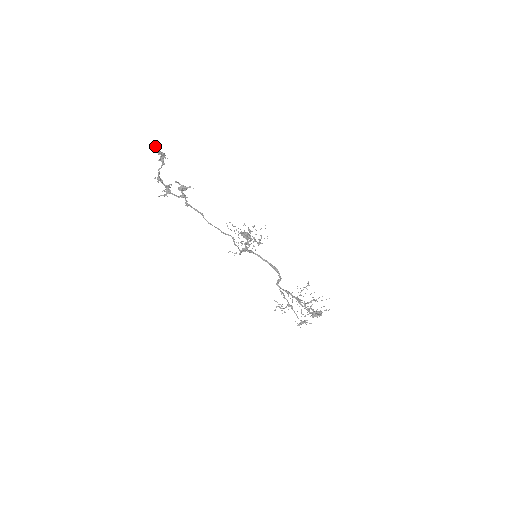
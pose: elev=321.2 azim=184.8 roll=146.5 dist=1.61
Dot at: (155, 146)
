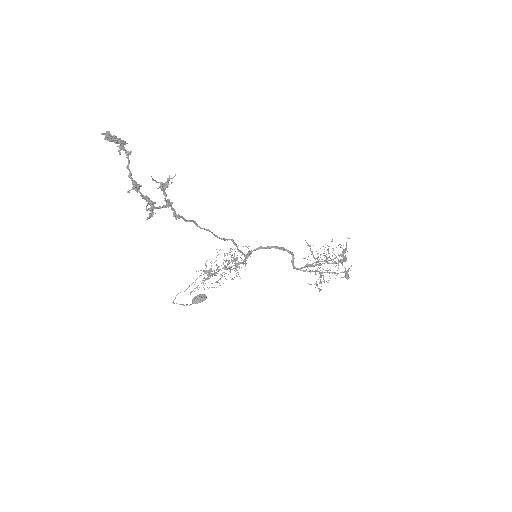
Dot at: (103, 133)
